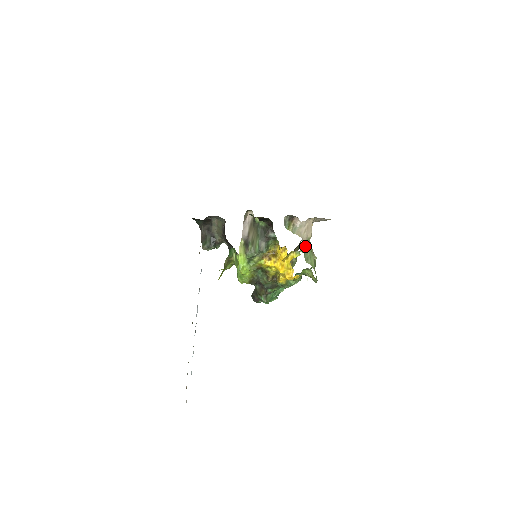
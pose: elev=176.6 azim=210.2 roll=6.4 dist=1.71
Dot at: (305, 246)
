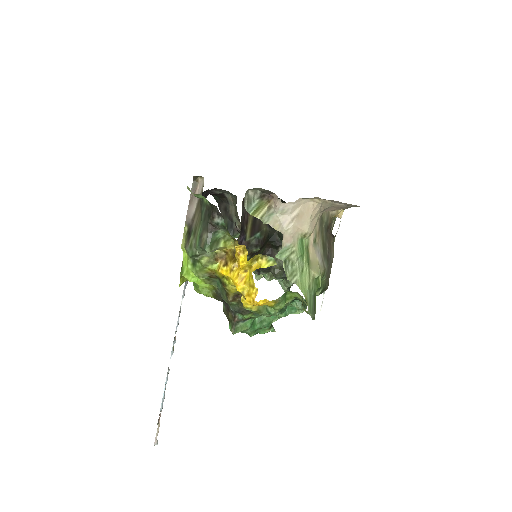
Dot at: (290, 249)
